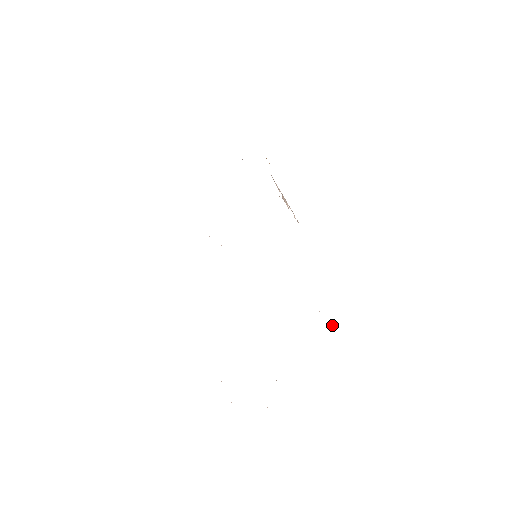
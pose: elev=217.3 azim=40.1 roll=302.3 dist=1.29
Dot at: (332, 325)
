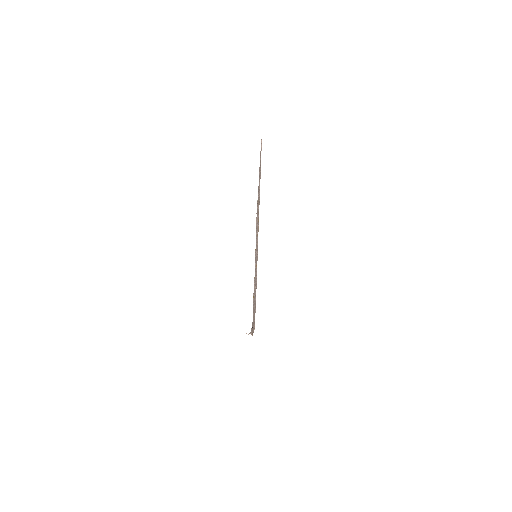
Dot at: (255, 298)
